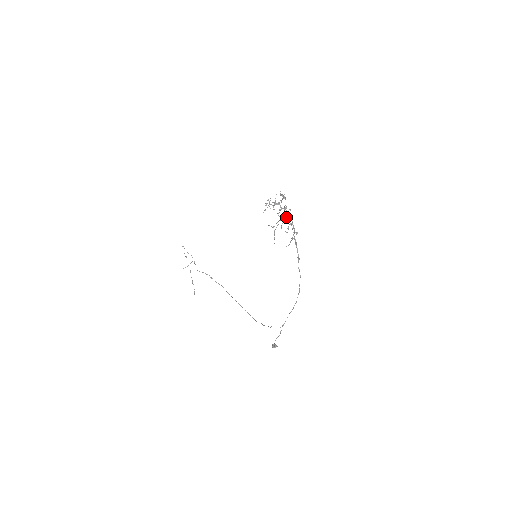
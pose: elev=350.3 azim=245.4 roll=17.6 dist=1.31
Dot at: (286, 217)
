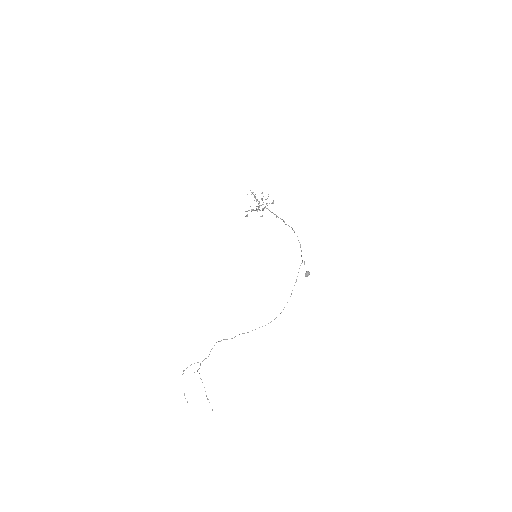
Dot at: (262, 210)
